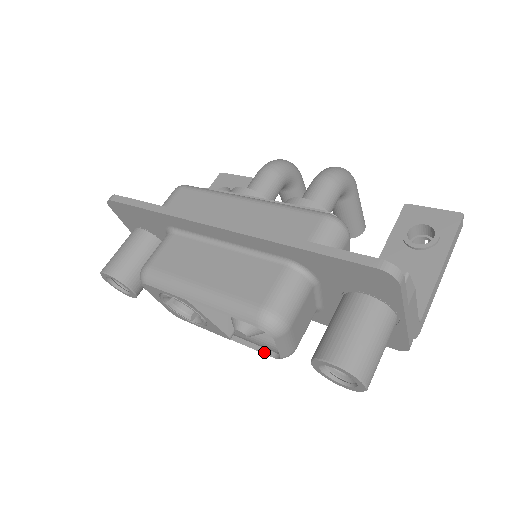
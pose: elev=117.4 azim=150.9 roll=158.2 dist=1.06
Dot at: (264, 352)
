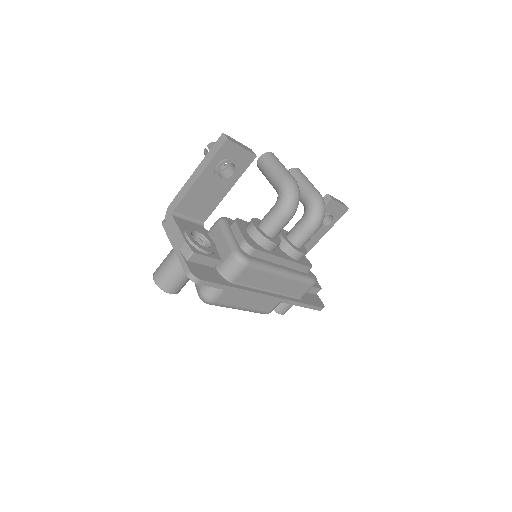
Dot at: occluded
